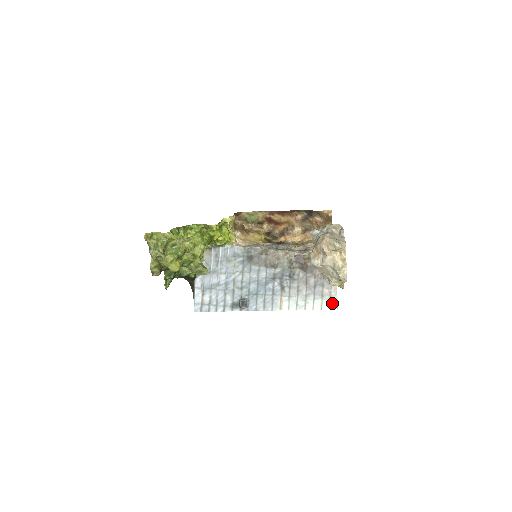
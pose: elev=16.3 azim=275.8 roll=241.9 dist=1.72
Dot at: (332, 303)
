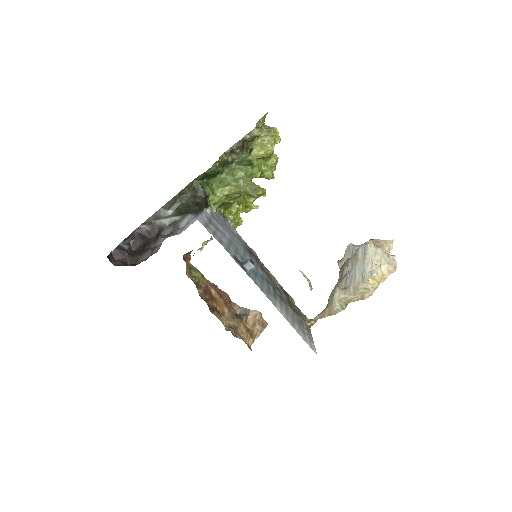
Dot at: (312, 346)
